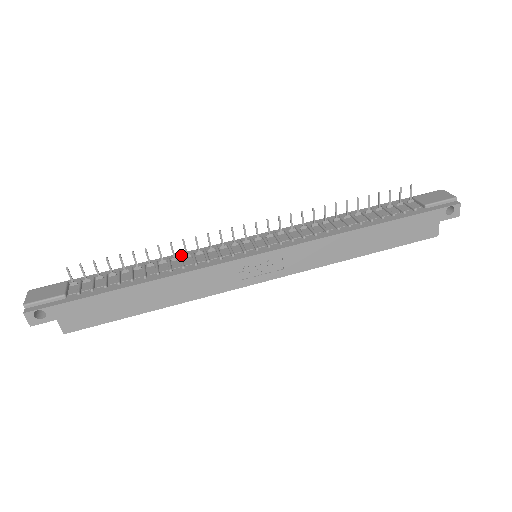
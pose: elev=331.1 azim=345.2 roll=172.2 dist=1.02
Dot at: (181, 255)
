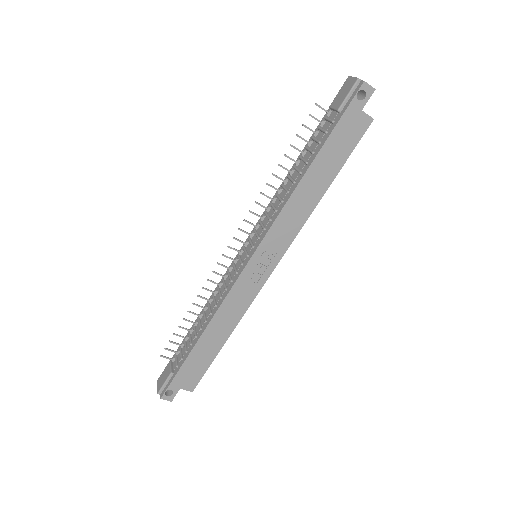
Dot at: (212, 295)
